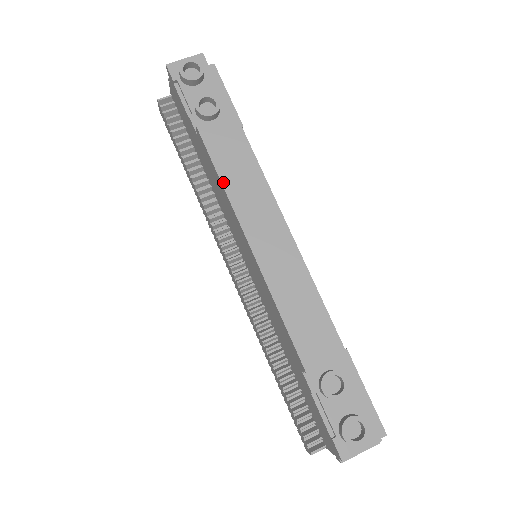
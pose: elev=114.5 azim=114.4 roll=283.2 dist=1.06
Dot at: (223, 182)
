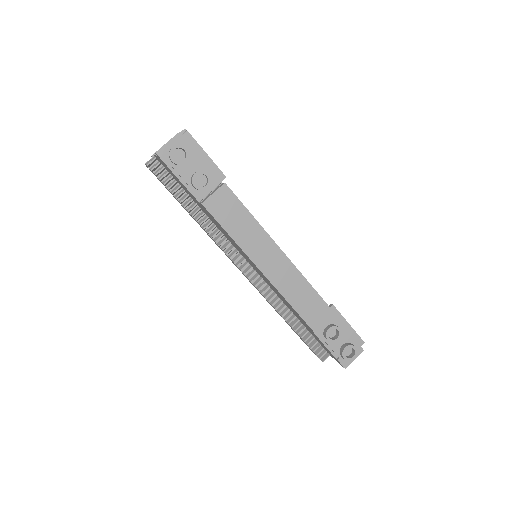
Dot at: (234, 239)
